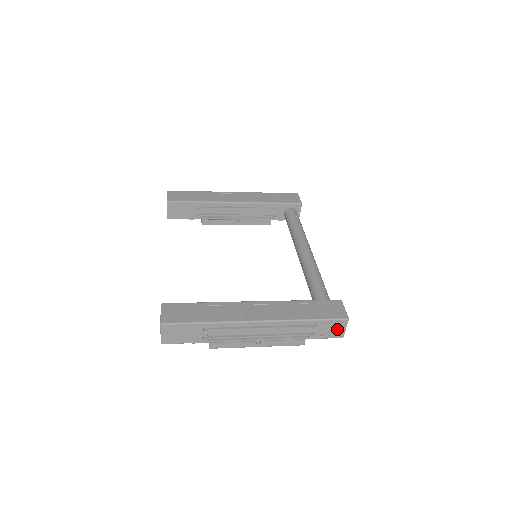
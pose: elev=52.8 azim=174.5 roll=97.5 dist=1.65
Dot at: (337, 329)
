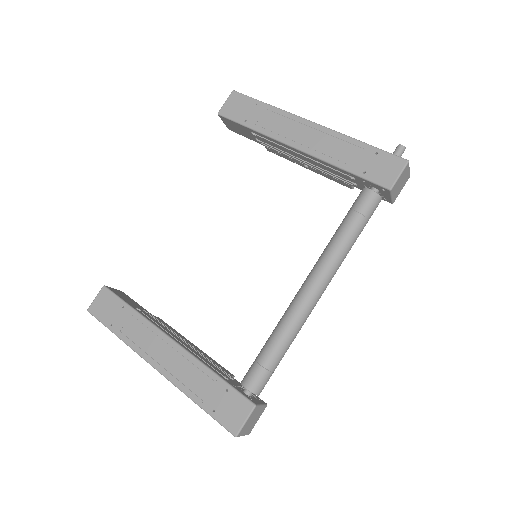
Dot at: occluded
